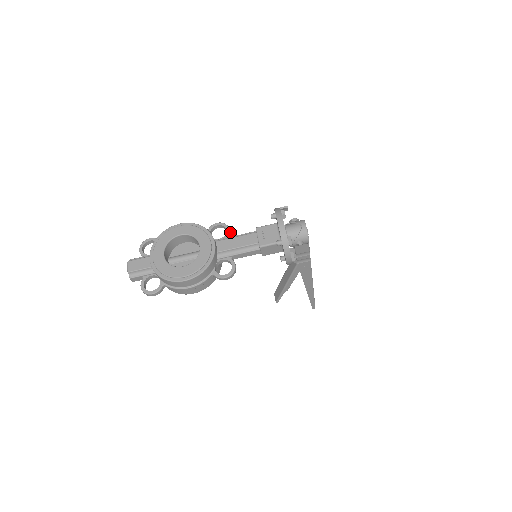
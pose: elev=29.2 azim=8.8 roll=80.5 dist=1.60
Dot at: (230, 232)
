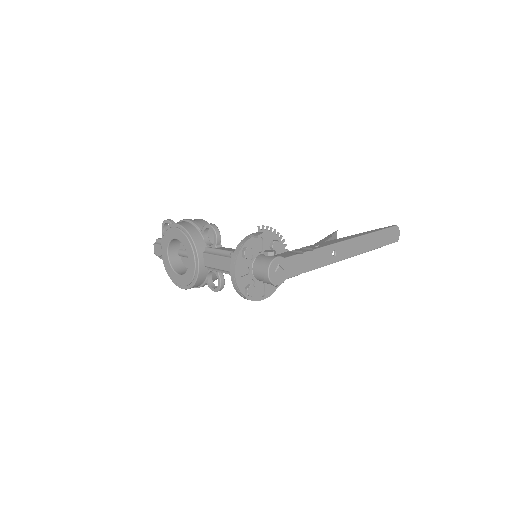
Dot at: (219, 238)
